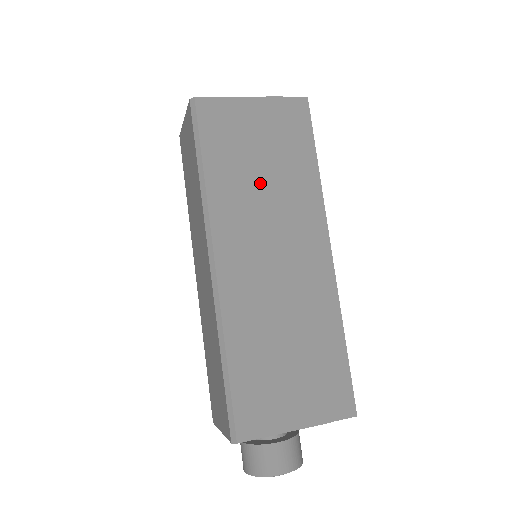
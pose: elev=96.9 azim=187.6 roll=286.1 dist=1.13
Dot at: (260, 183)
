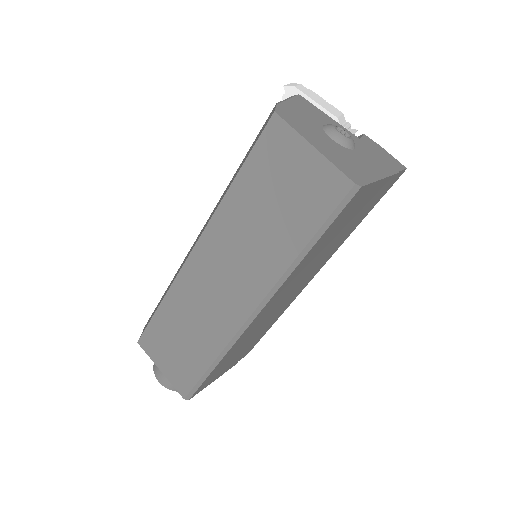
Dot at: (325, 250)
